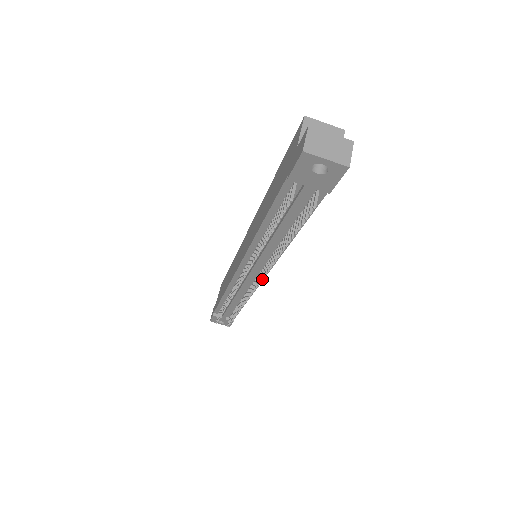
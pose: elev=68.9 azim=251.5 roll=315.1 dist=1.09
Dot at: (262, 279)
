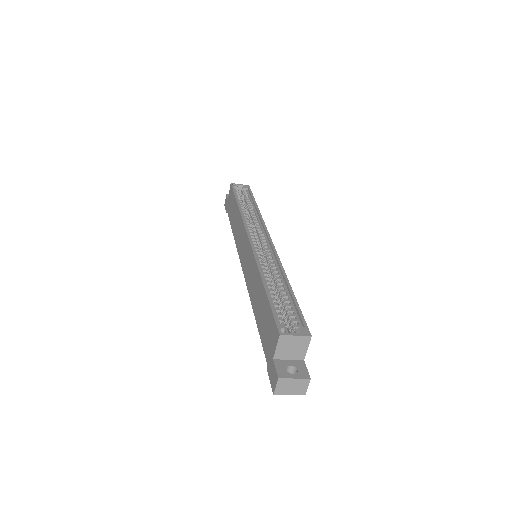
Dot at: occluded
